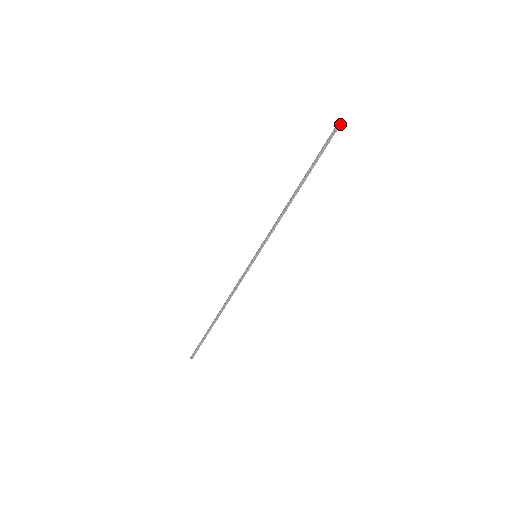
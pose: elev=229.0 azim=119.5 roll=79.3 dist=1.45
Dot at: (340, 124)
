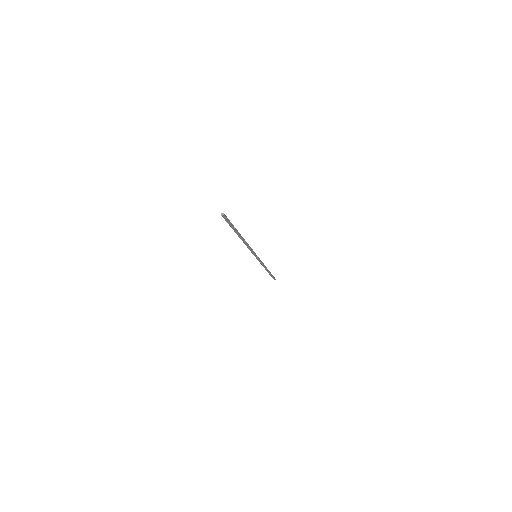
Dot at: (224, 217)
